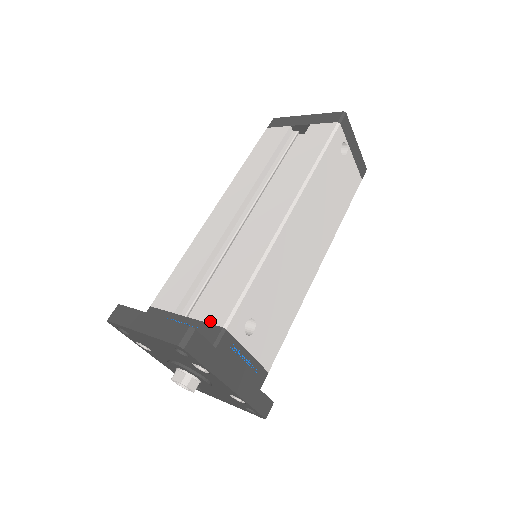
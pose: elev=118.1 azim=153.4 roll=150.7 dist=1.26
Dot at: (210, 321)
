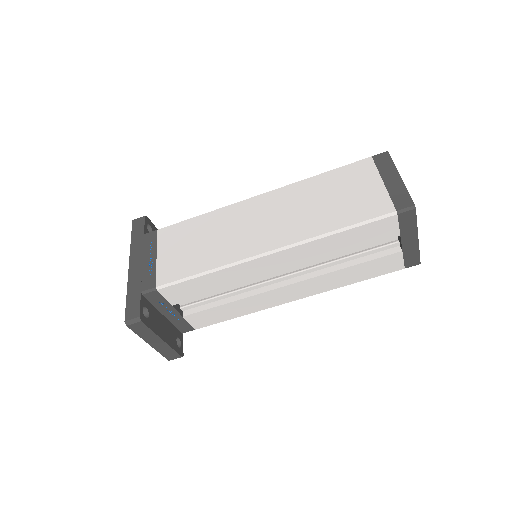
Dot at: (191, 324)
